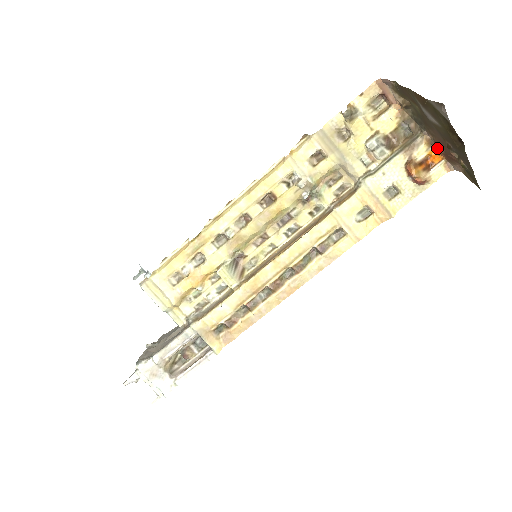
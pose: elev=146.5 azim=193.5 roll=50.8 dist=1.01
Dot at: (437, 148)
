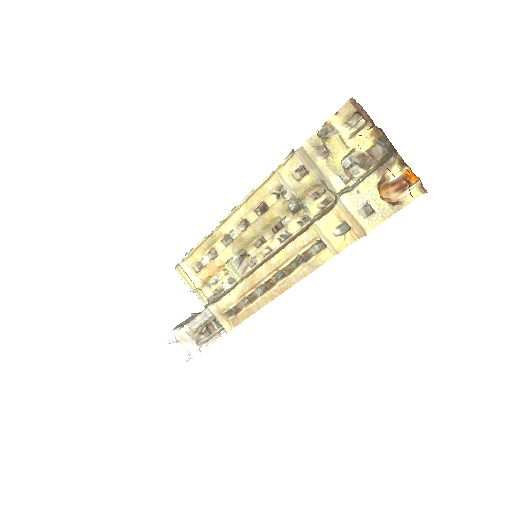
Dot at: (410, 169)
